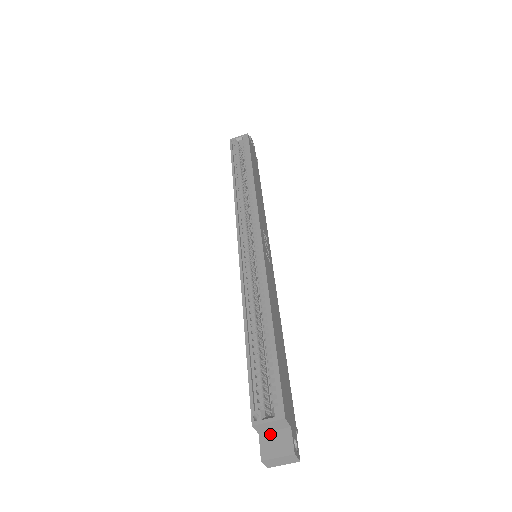
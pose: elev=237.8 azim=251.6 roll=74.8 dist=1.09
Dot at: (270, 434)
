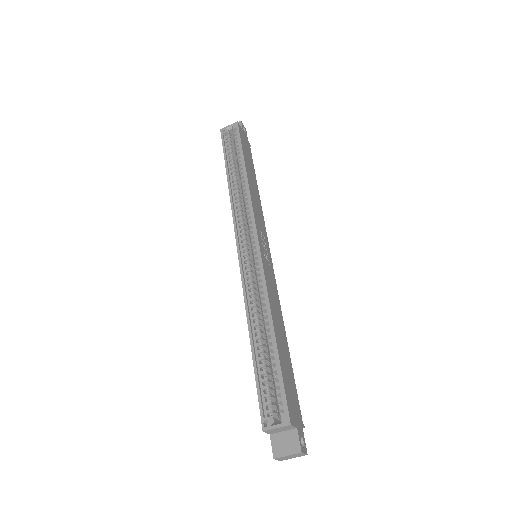
Dot at: (279, 435)
